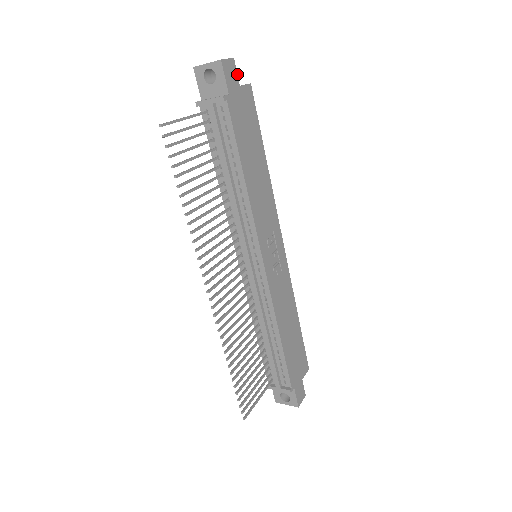
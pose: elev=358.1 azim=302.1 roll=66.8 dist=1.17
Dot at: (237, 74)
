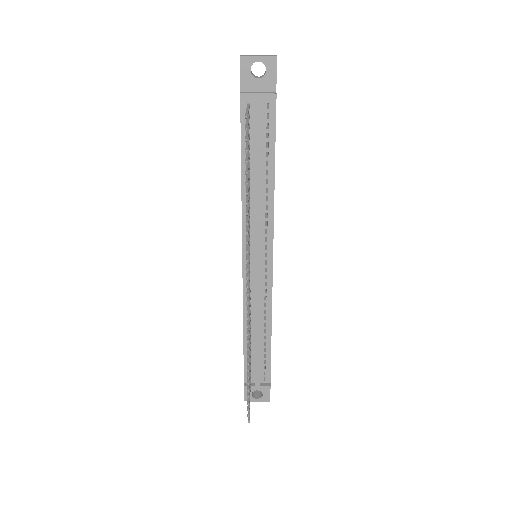
Dot at: occluded
